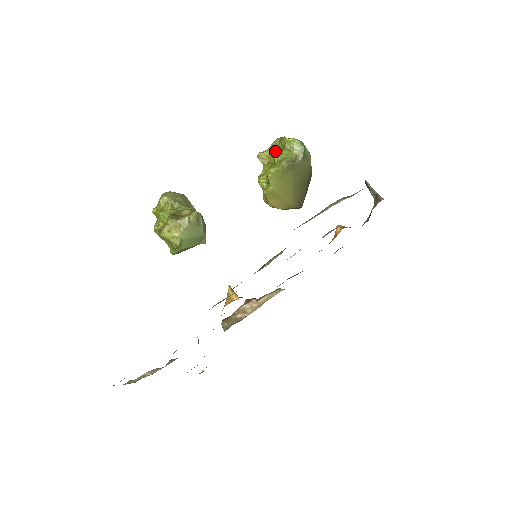
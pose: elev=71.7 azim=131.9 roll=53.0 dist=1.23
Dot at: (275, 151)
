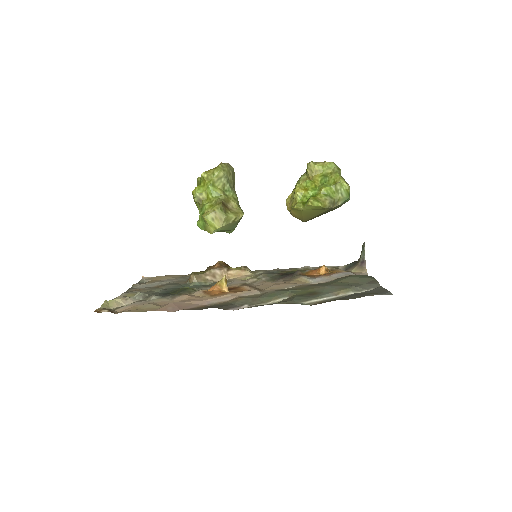
Dot at: (325, 174)
